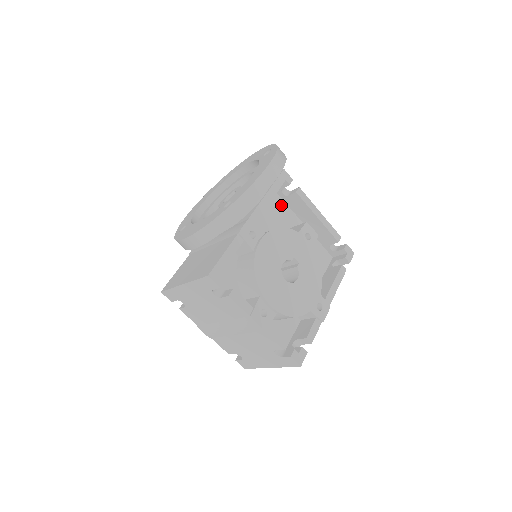
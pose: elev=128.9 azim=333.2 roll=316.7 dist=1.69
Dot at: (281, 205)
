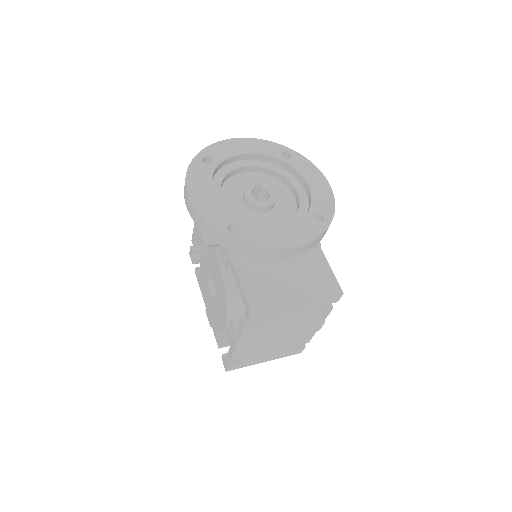
Dot at: occluded
